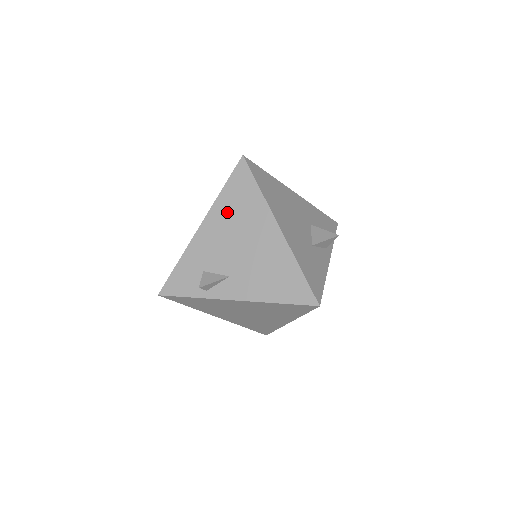
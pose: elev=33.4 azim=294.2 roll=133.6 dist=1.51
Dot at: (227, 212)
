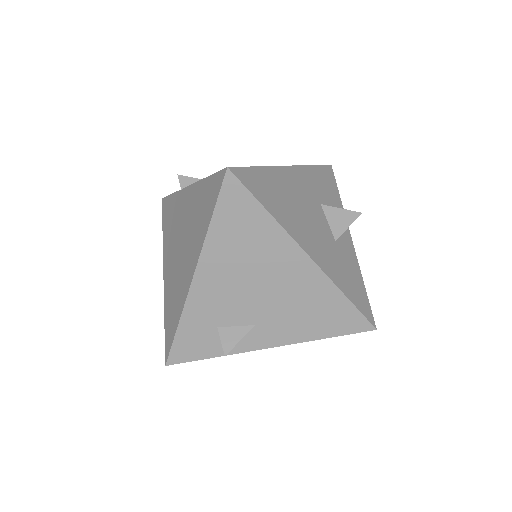
Dot at: (228, 251)
